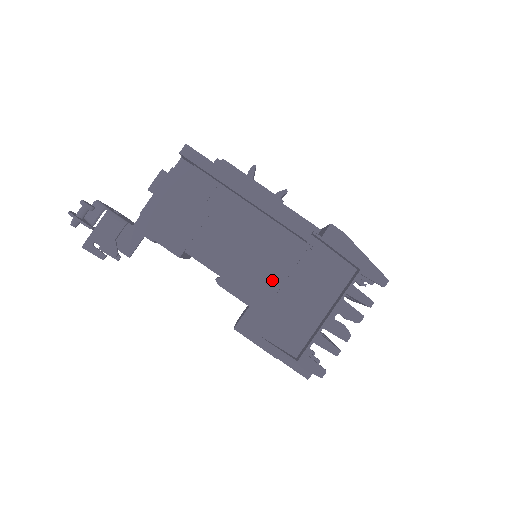
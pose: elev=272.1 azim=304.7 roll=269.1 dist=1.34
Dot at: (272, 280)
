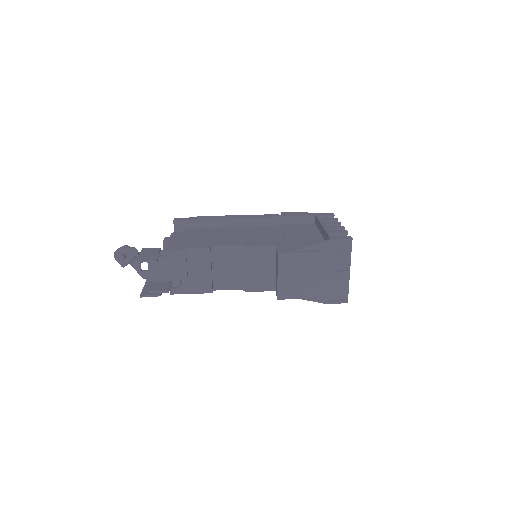
Dot at: (276, 237)
